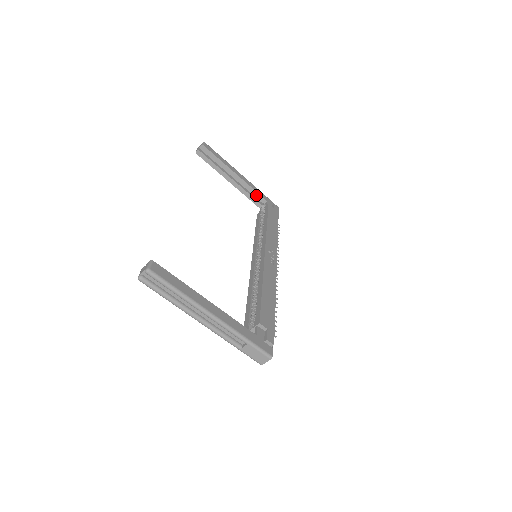
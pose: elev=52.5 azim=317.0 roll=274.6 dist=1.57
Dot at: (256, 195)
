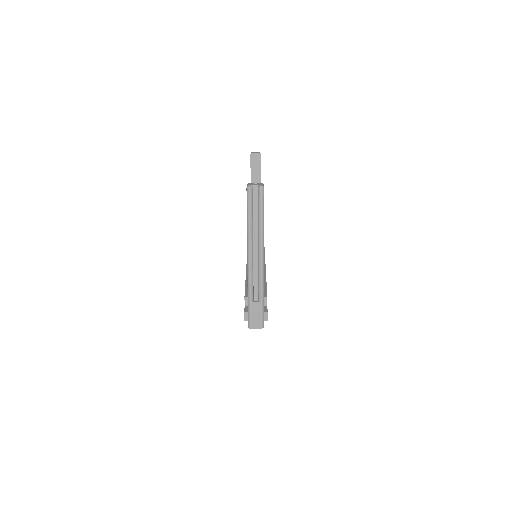
Dot at: occluded
